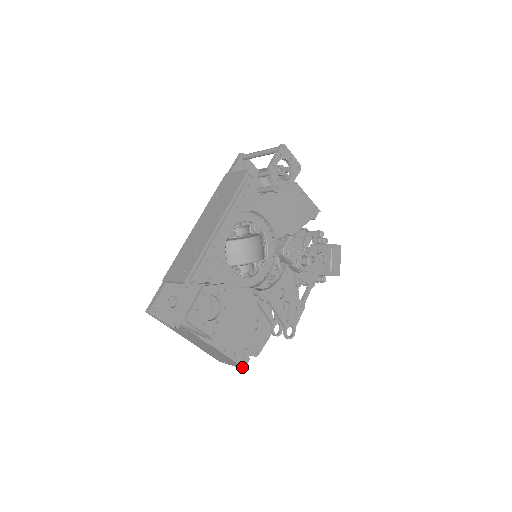
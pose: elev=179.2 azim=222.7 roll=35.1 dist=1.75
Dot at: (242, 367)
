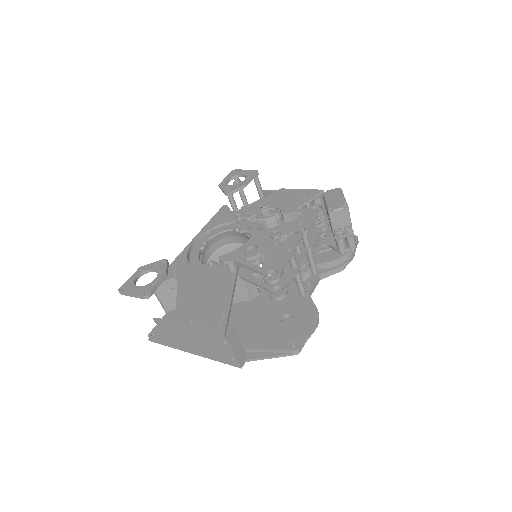
Dot at: (220, 335)
